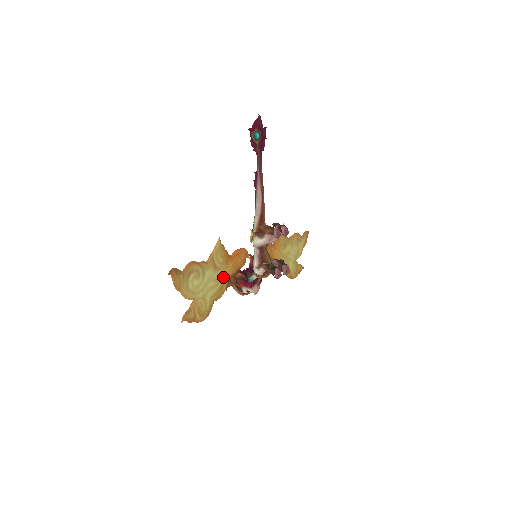
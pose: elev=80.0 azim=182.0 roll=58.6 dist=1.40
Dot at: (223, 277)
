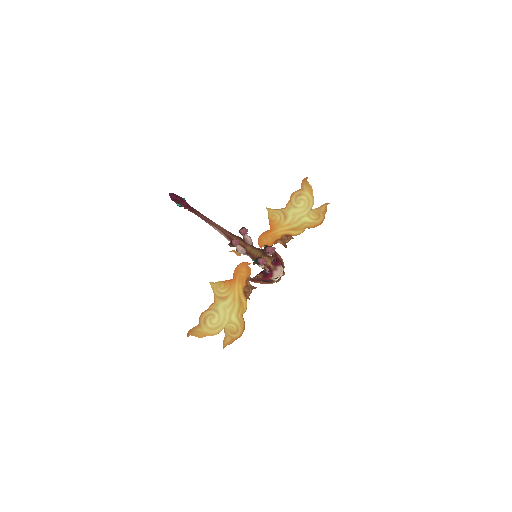
Dot at: (236, 297)
